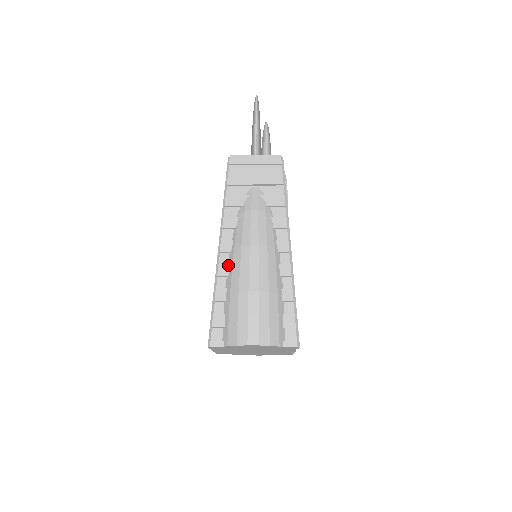
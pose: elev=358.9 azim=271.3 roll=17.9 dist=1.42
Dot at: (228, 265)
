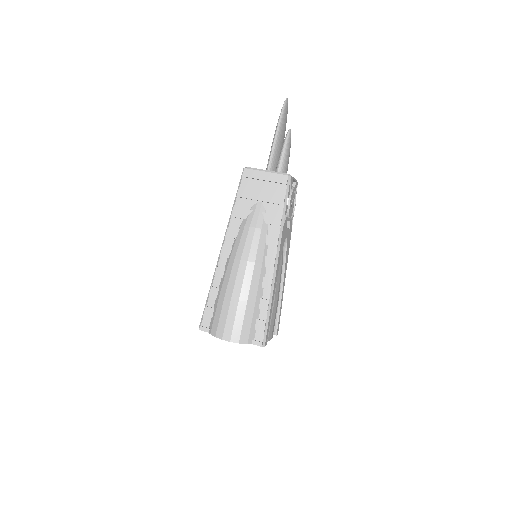
Dot at: (224, 269)
